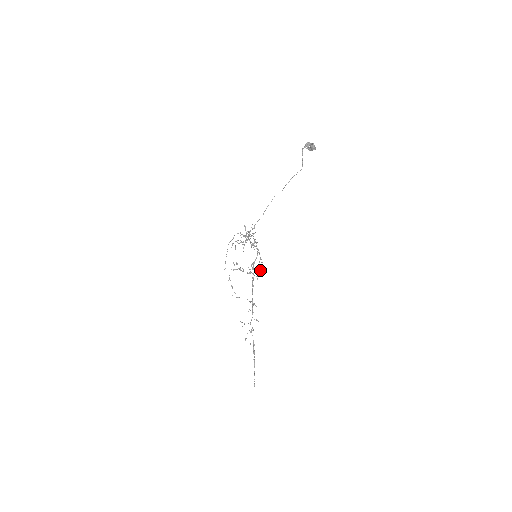
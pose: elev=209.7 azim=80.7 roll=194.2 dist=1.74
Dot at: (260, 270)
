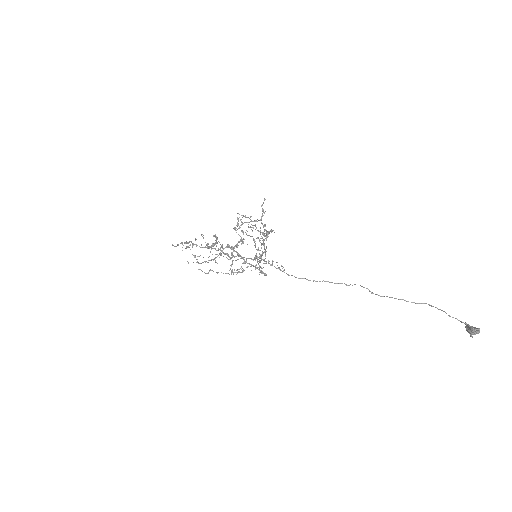
Dot at: occluded
